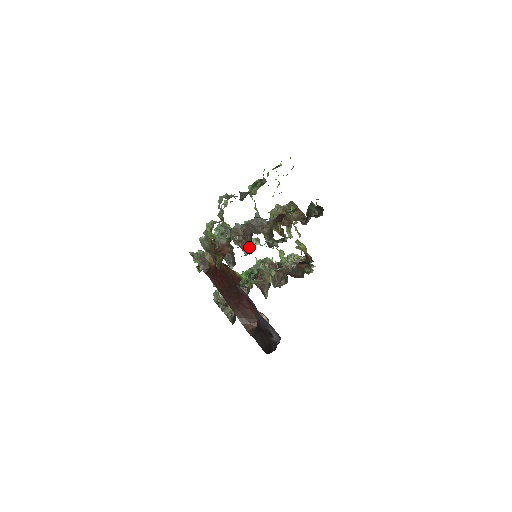
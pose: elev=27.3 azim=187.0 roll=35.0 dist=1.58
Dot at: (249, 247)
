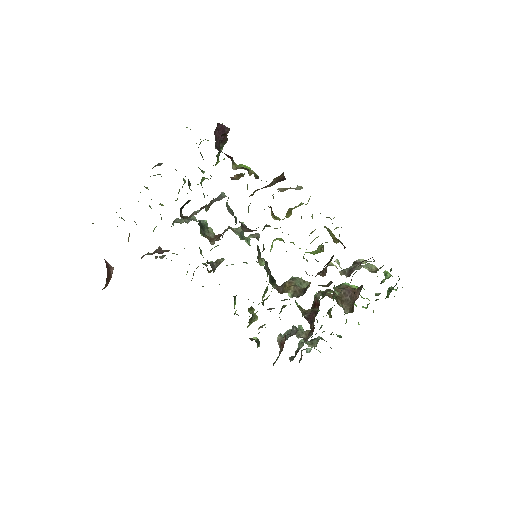
Dot at: occluded
